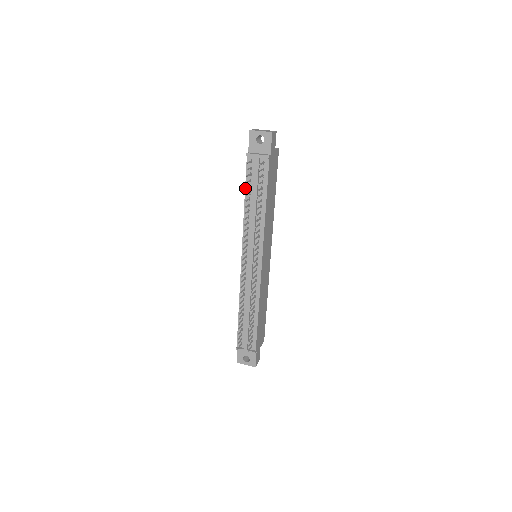
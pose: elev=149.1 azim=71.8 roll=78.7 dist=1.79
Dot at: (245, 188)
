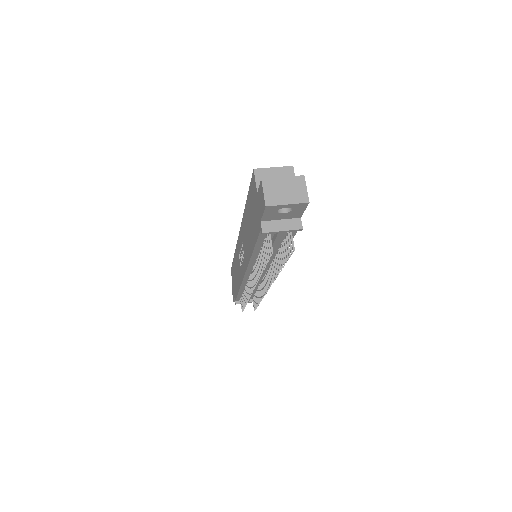
Dot at: (254, 247)
